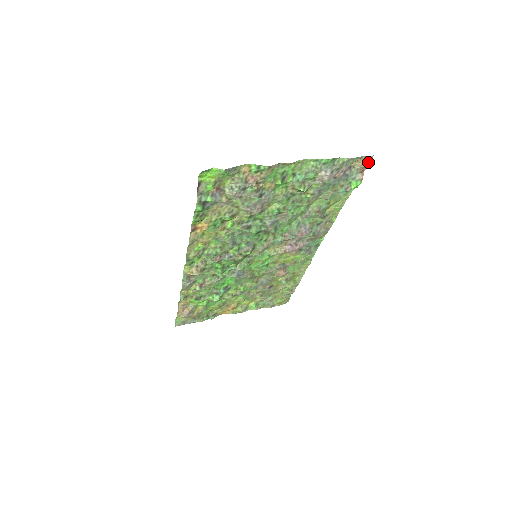
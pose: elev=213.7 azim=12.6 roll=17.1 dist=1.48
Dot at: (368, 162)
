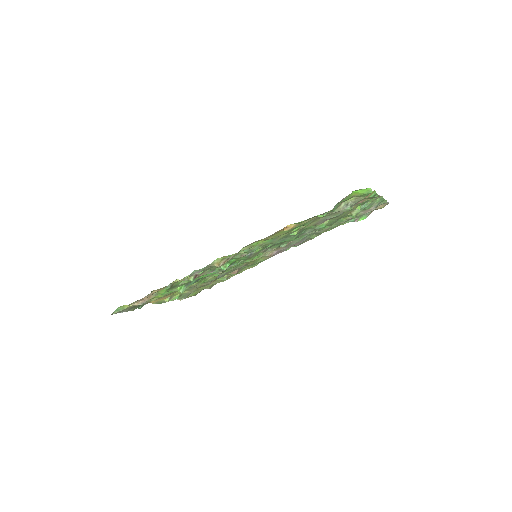
Dot at: (384, 206)
